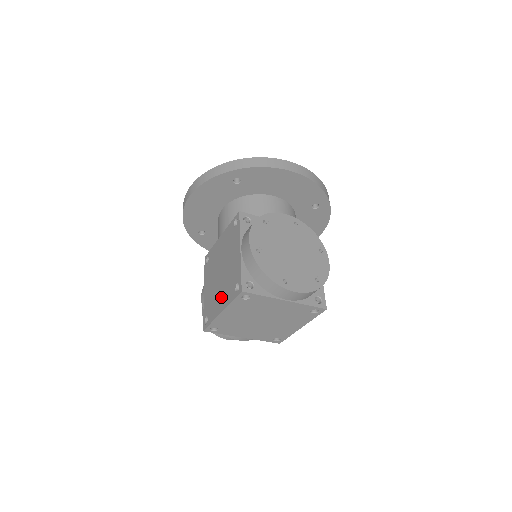
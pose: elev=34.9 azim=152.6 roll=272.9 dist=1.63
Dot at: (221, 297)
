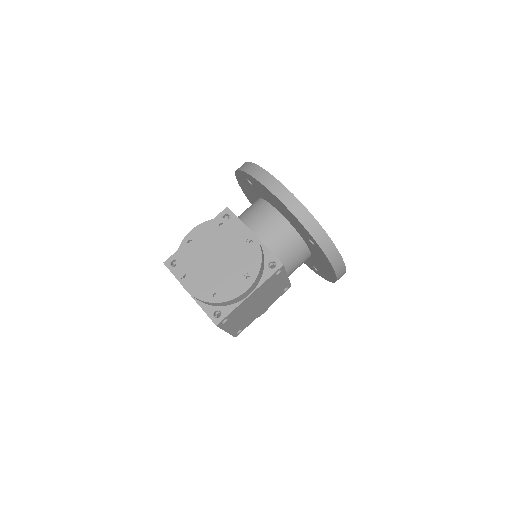
Dot at: occluded
